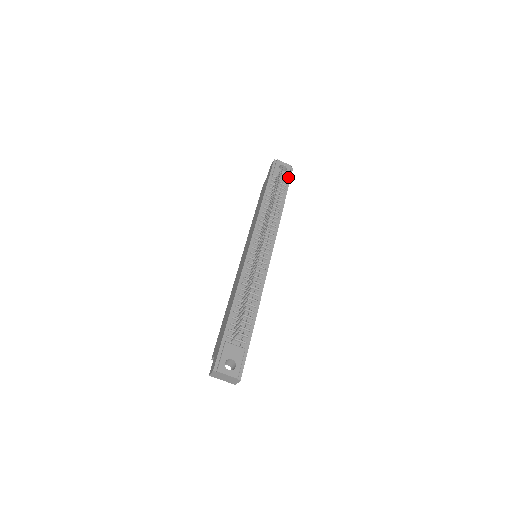
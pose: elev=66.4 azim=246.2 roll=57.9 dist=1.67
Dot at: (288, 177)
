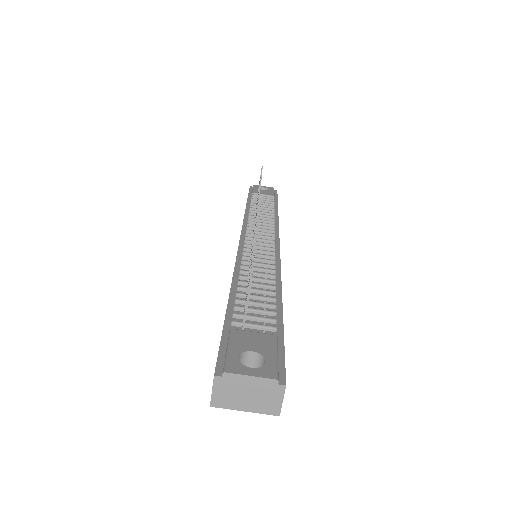
Dot at: (273, 193)
